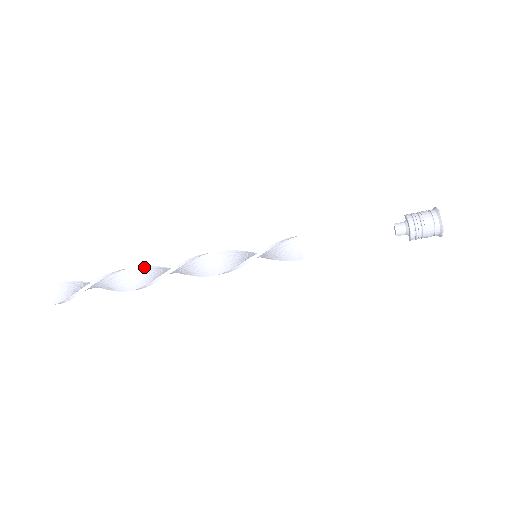
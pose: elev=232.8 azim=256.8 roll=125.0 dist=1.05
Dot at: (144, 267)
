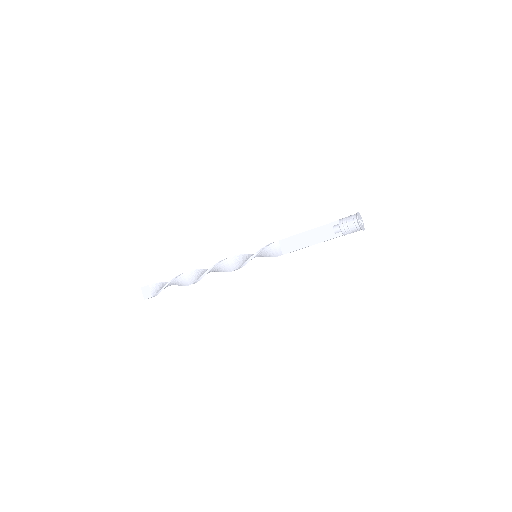
Dot at: (197, 270)
